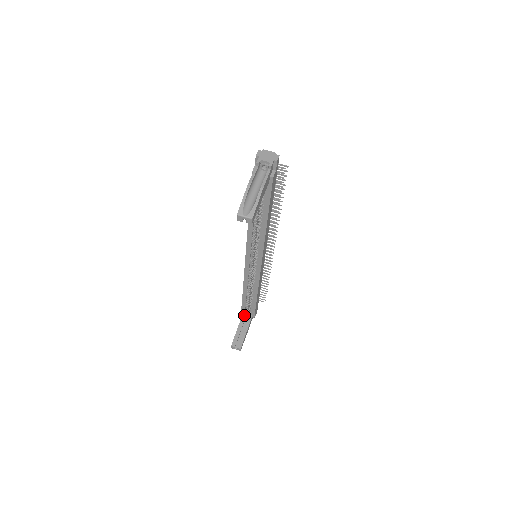
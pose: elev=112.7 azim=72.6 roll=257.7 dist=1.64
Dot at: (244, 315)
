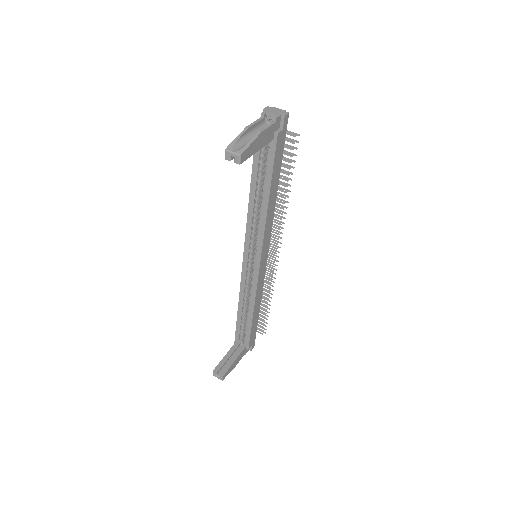
Dot at: (237, 343)
